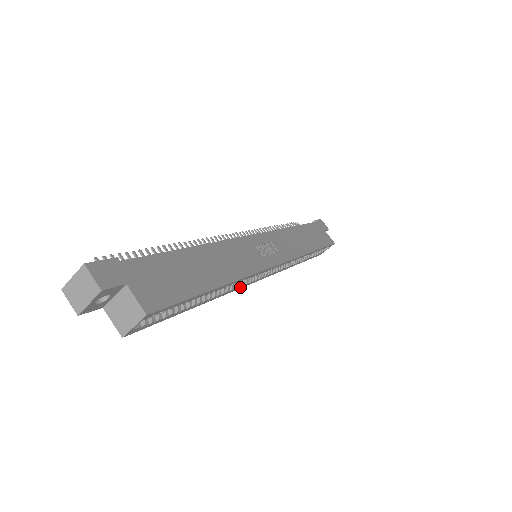
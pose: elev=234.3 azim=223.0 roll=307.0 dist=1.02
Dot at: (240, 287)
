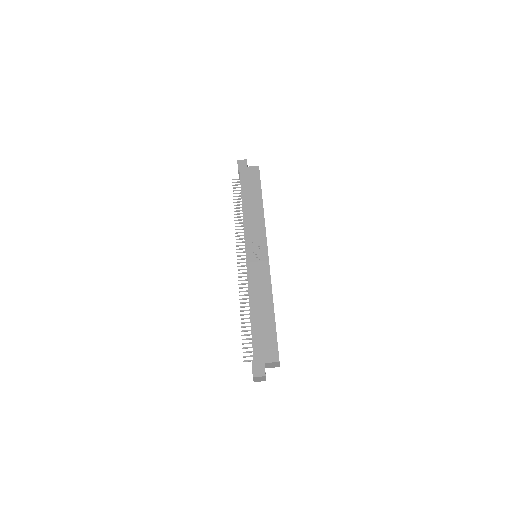
Dot at: occluded
